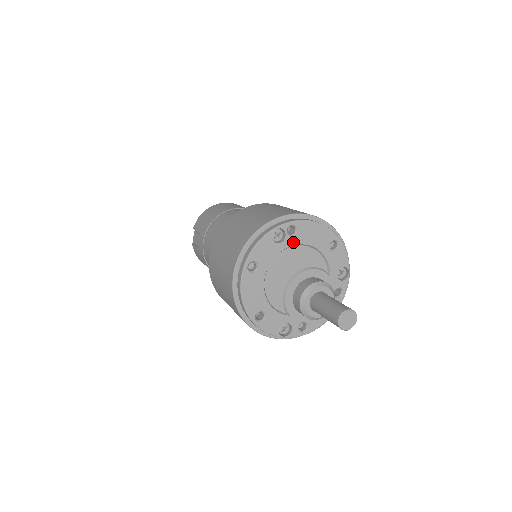
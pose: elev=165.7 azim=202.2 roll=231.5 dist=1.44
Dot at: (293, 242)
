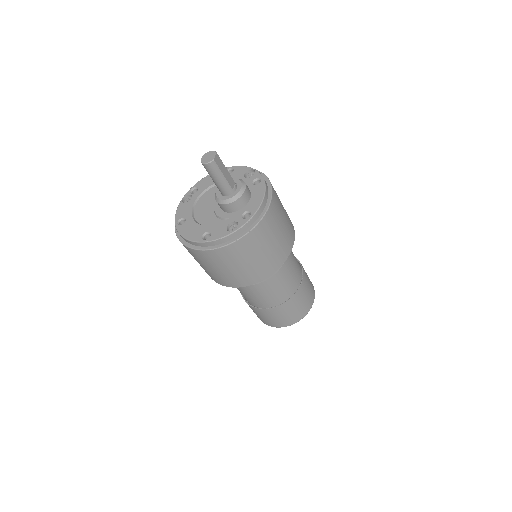
Dot at: (199, 193)
